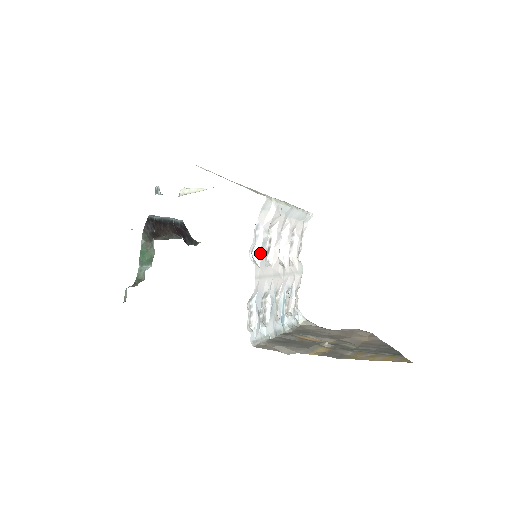
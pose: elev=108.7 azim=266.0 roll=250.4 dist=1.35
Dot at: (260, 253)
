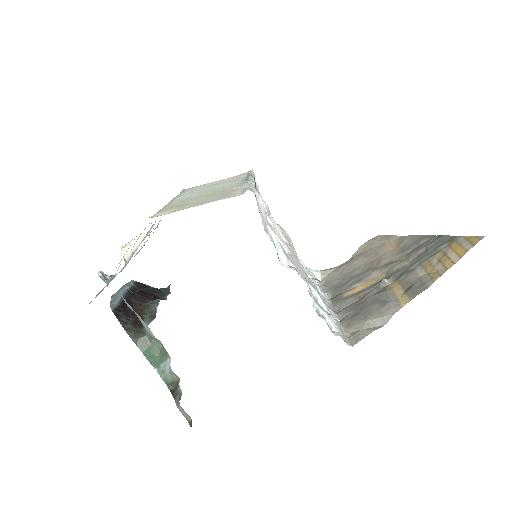
Dot at: (284, 253)
